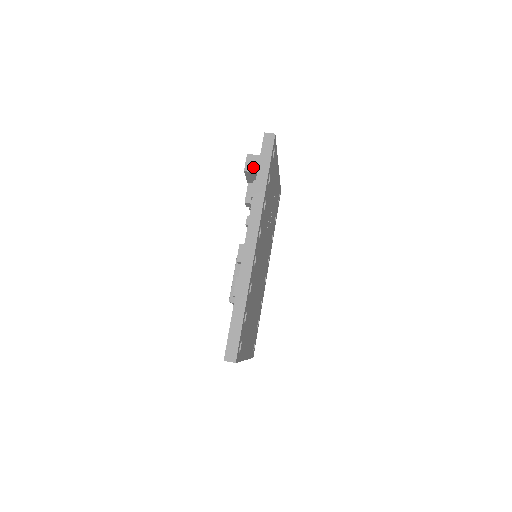
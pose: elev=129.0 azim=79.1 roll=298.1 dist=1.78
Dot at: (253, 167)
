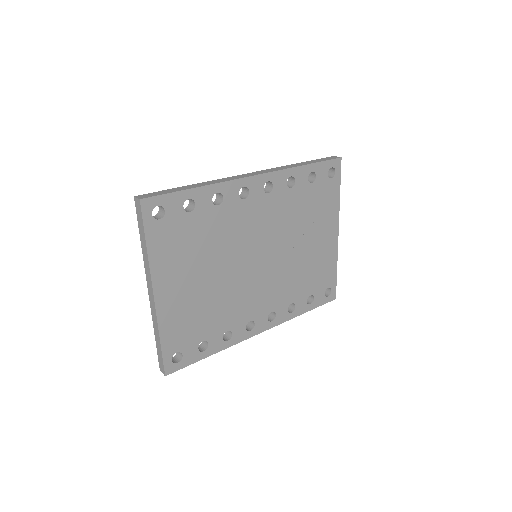
Dot at: occluded
